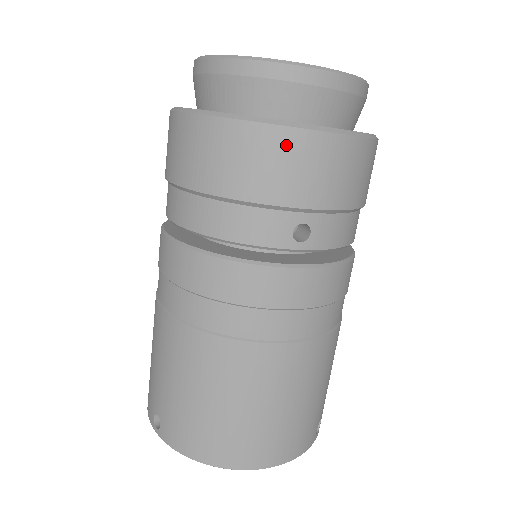
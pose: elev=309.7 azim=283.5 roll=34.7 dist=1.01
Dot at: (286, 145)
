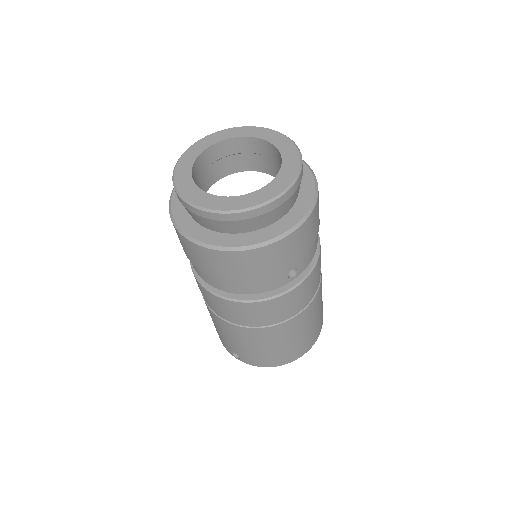
Dot at: (272, 251)
